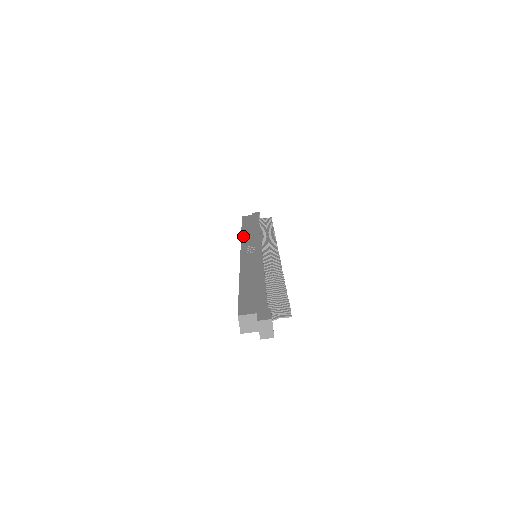
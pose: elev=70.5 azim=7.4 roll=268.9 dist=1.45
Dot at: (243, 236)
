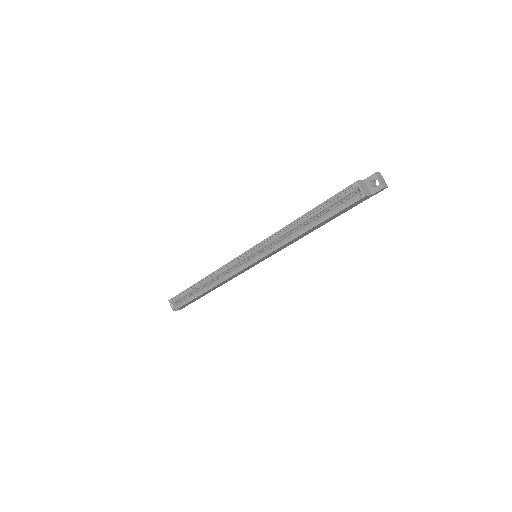
Dot at: occluded
